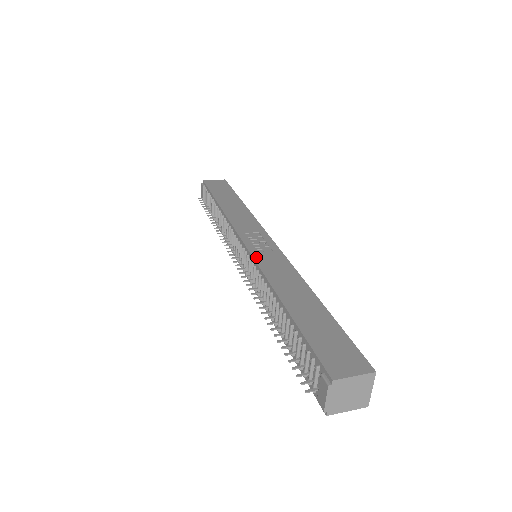
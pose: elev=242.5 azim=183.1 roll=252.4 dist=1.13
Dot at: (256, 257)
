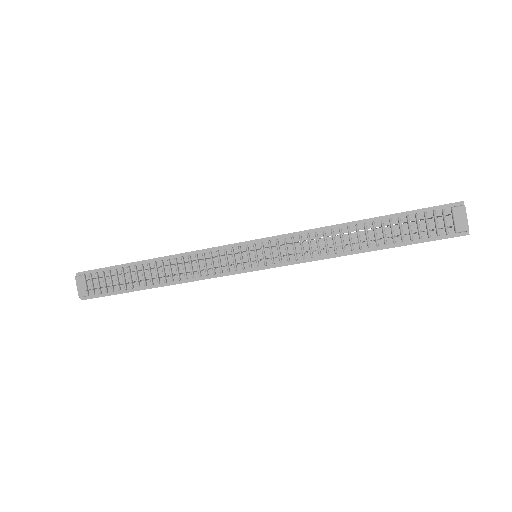
Dot at: (282, 234)
